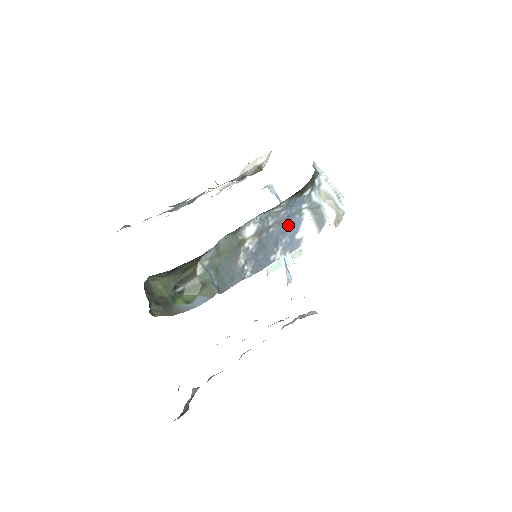
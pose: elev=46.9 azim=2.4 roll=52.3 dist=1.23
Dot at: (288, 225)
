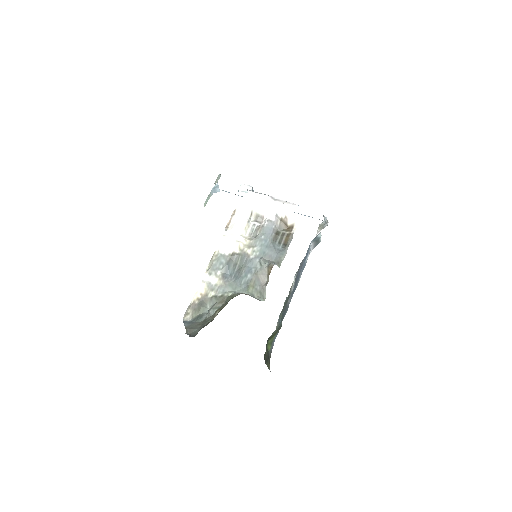
Dot at: (304, 259)
